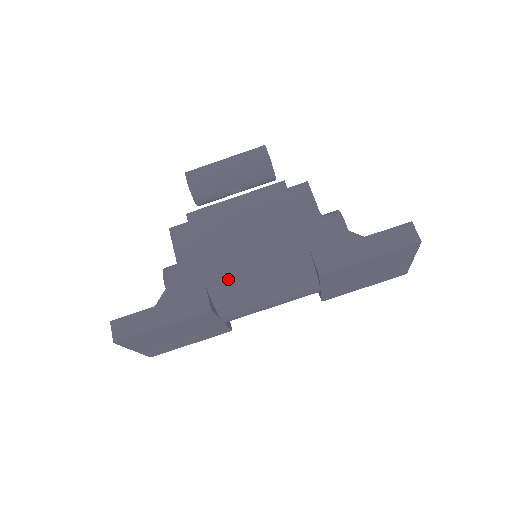
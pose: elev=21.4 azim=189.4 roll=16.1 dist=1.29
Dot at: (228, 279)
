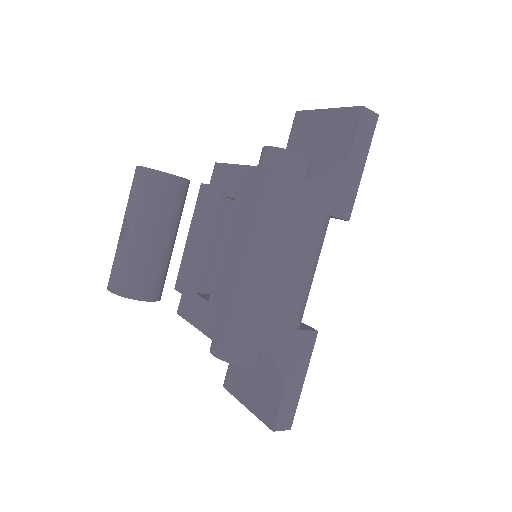
Dot at: (304, 305)
